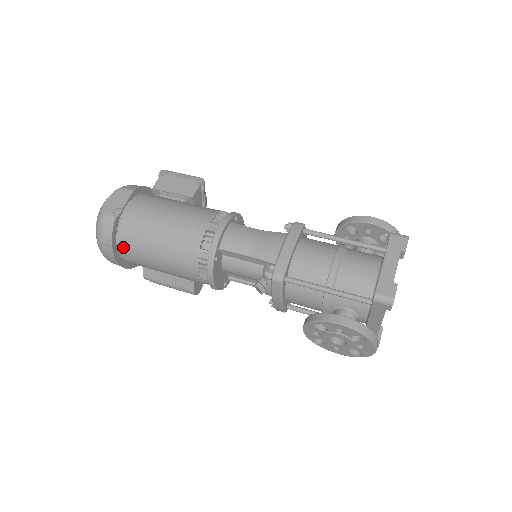
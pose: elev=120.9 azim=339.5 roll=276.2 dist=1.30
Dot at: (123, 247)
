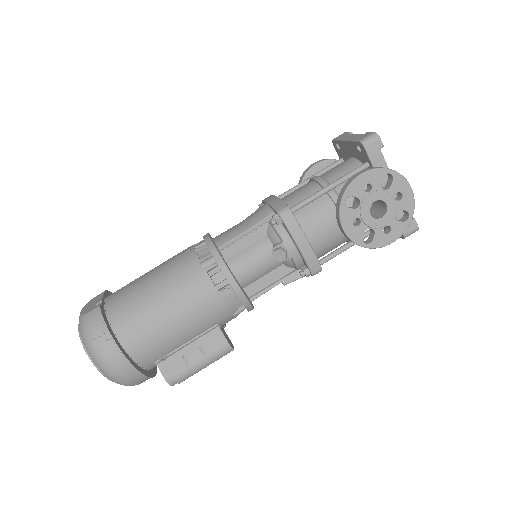
Dot at: (123, 332)
